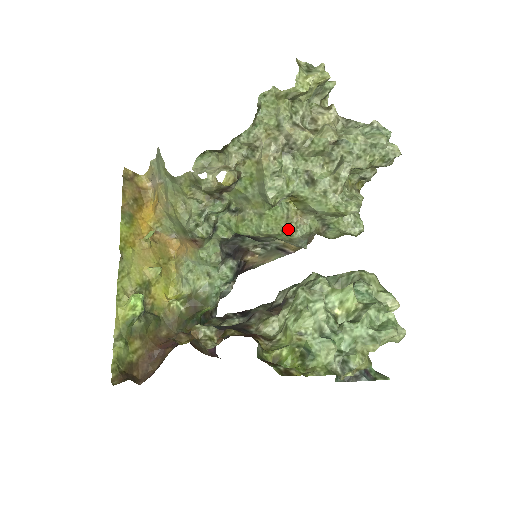
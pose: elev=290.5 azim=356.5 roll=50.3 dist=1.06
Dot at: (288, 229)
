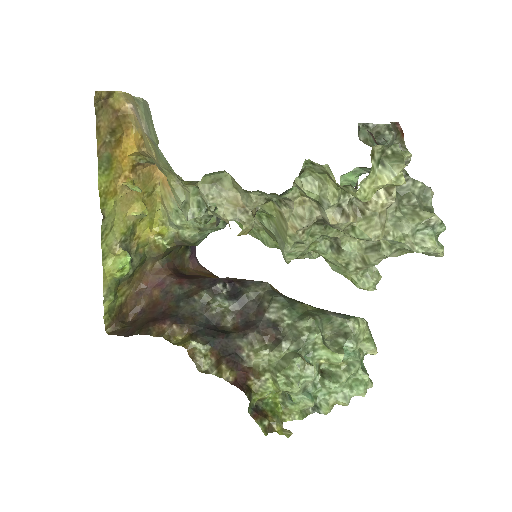
Dot at: occluded
